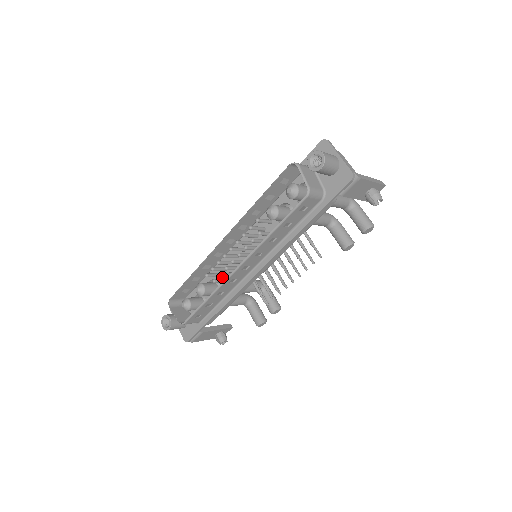
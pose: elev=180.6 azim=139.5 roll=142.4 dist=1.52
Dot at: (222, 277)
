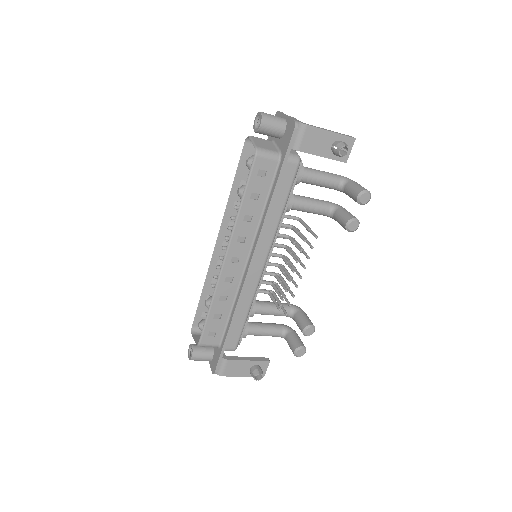
Dot at: occluded
